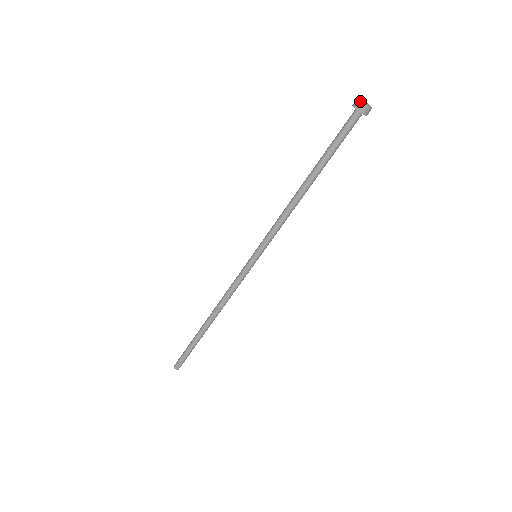
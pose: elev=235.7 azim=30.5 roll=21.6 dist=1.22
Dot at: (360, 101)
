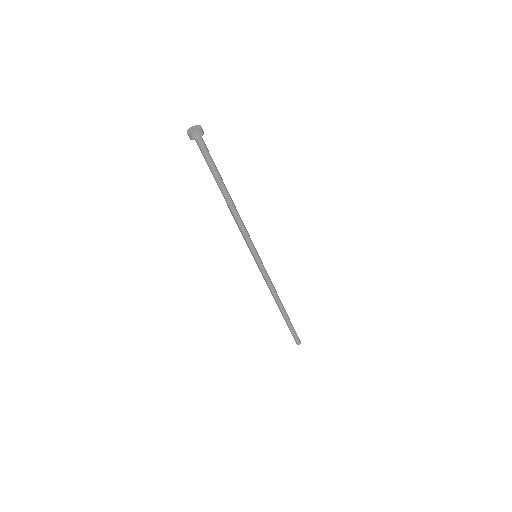
Dot at: (187, 133)
